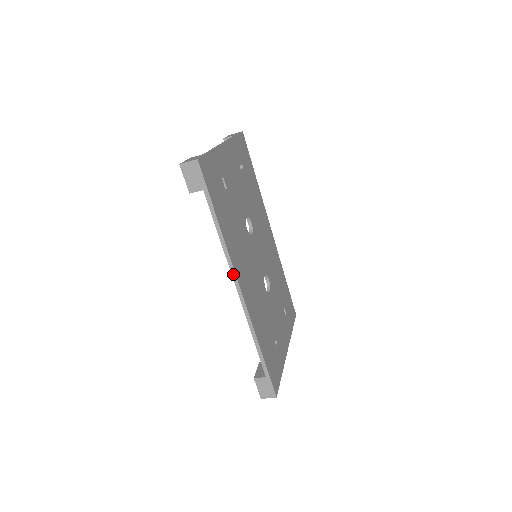
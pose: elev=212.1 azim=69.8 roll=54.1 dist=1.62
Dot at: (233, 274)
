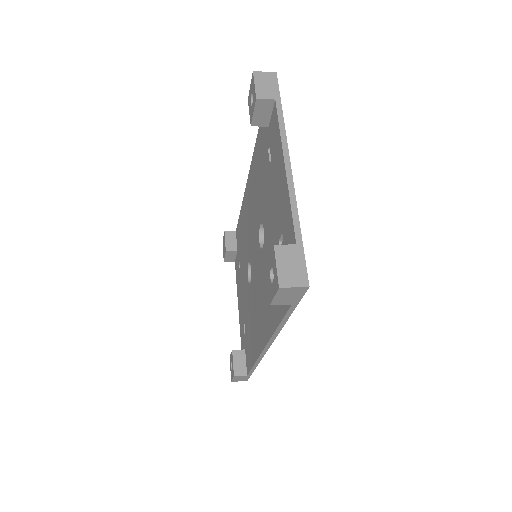
Dot at: (270, 343)
